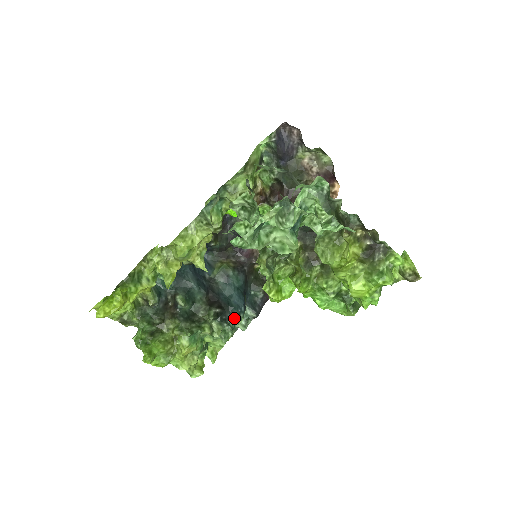
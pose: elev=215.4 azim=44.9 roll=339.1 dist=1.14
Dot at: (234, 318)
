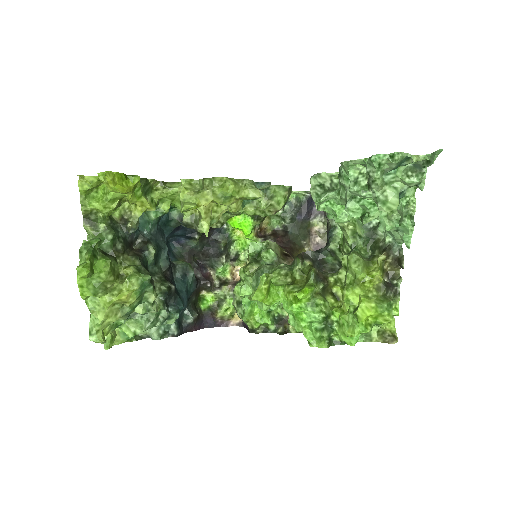
Dot at: (177, 308)
